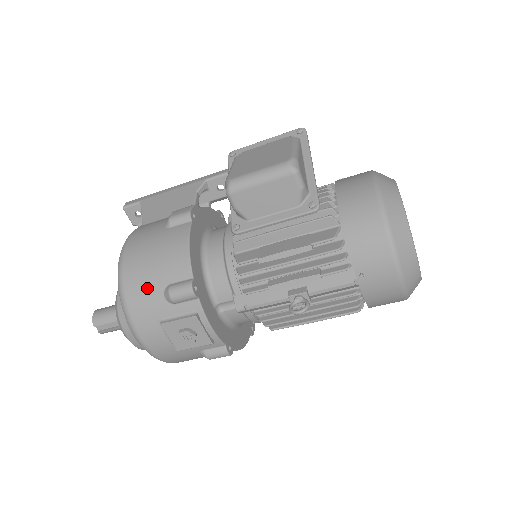
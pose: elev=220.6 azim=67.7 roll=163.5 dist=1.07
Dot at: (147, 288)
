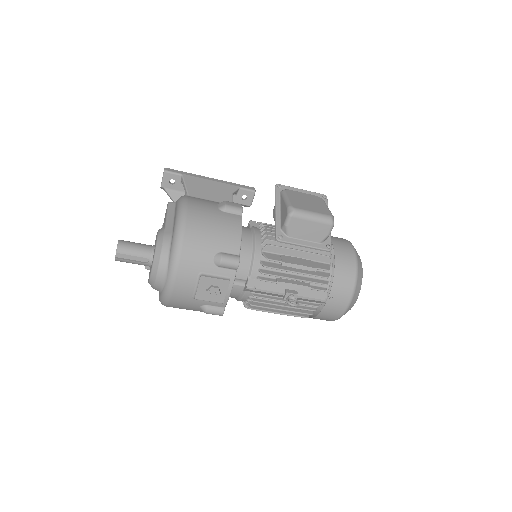
Dot at: (203, 247)
